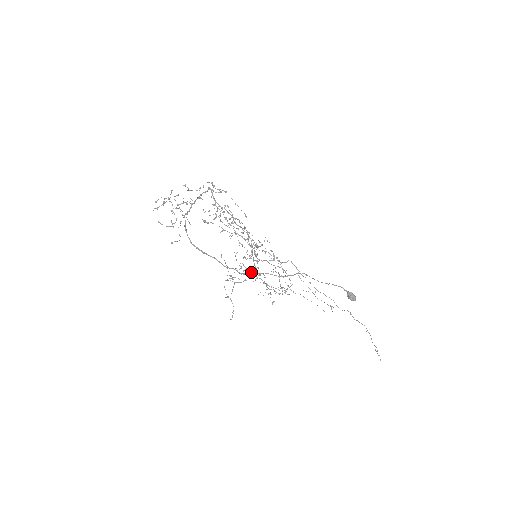
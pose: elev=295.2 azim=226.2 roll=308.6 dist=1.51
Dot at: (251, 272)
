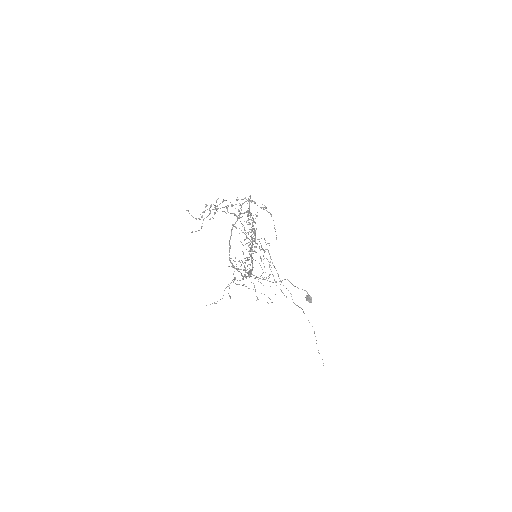
Dot at: (251, 274)
